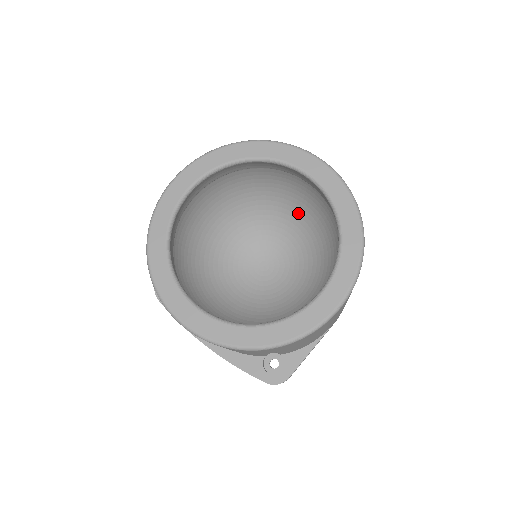
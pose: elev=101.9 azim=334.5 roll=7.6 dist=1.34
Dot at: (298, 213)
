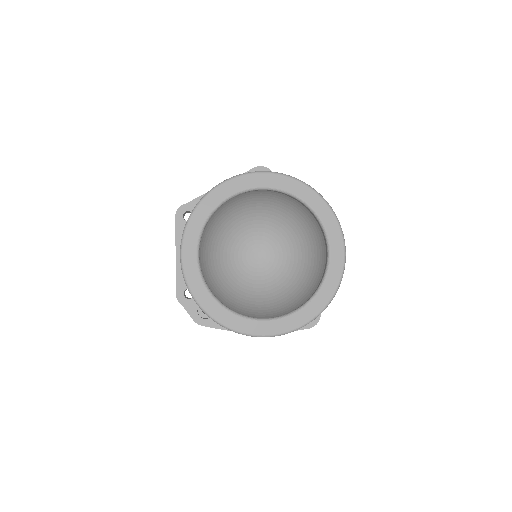
Dot at: (263, 208)
